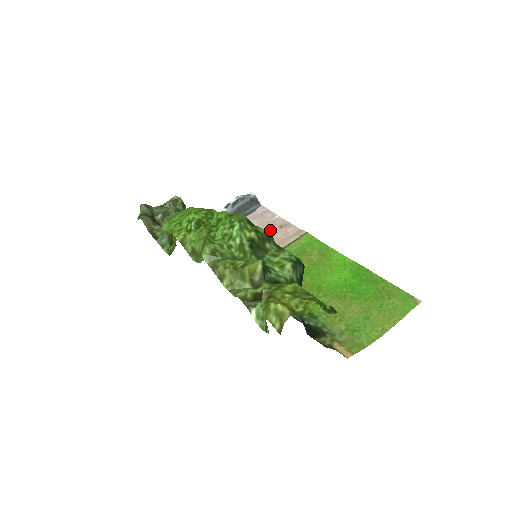
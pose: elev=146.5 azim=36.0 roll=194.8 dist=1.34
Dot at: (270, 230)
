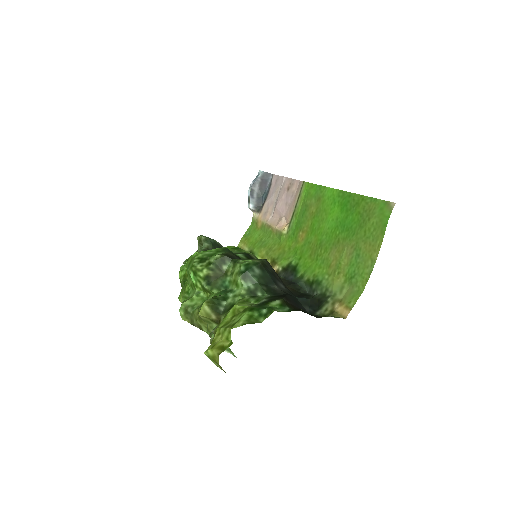
Dot at: (282, 199)
